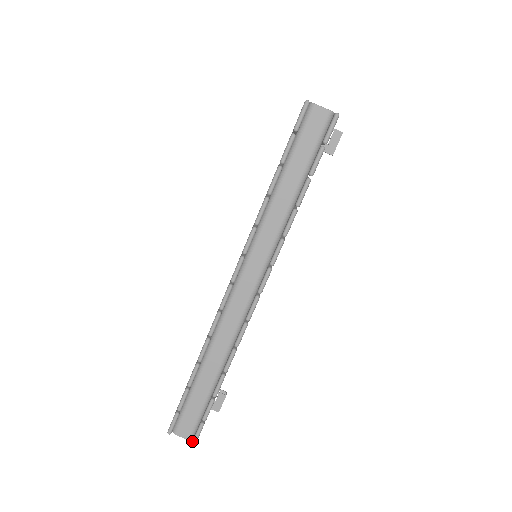
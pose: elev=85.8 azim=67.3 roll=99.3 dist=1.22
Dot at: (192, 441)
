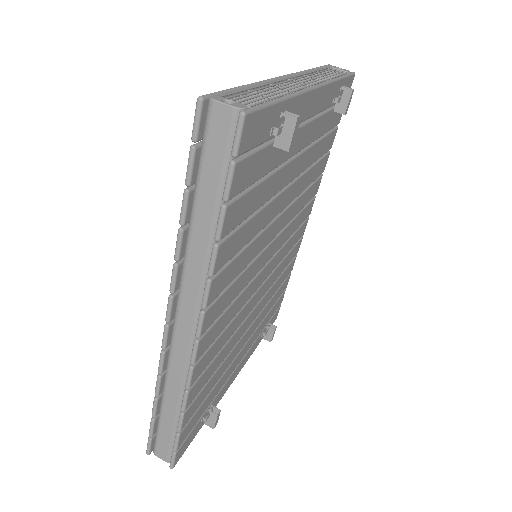
Dot at: occluded
